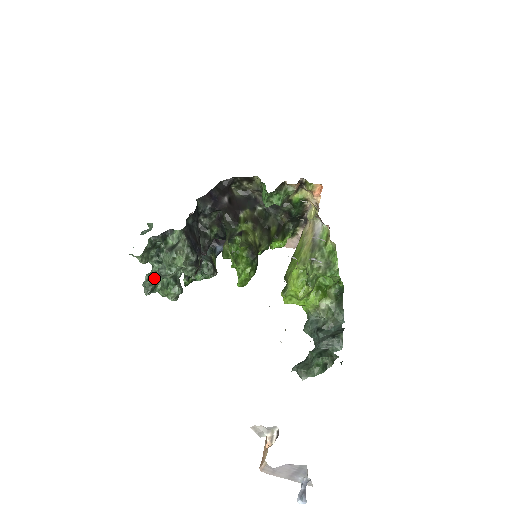
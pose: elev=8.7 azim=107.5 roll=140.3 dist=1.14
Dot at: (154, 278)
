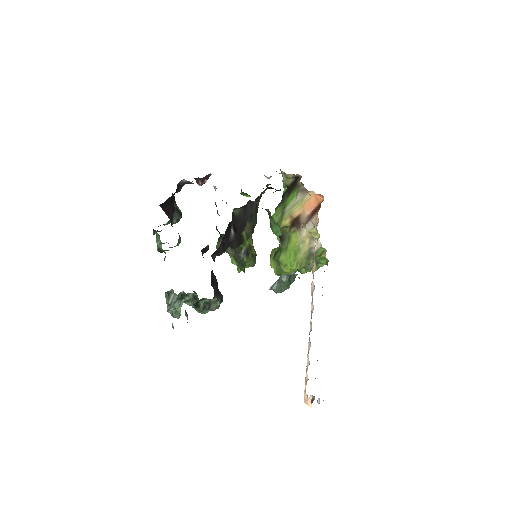
Dot at: (178, 307)
